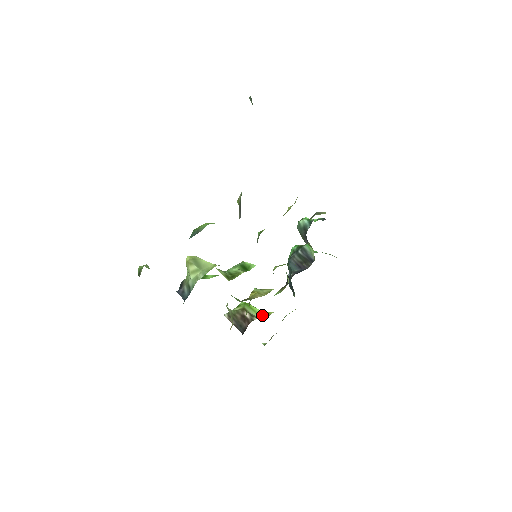
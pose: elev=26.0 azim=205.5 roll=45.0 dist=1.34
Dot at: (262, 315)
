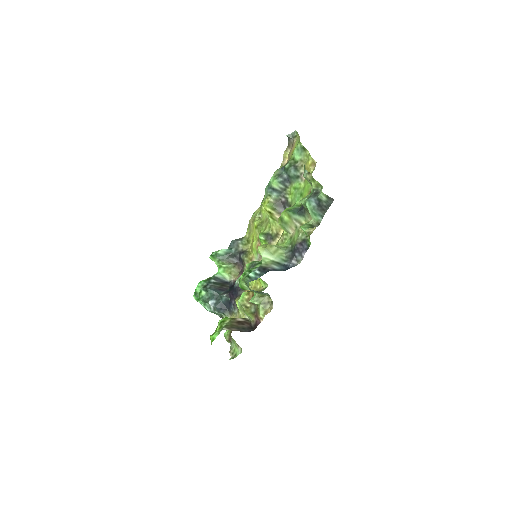
Dot at: occluded
